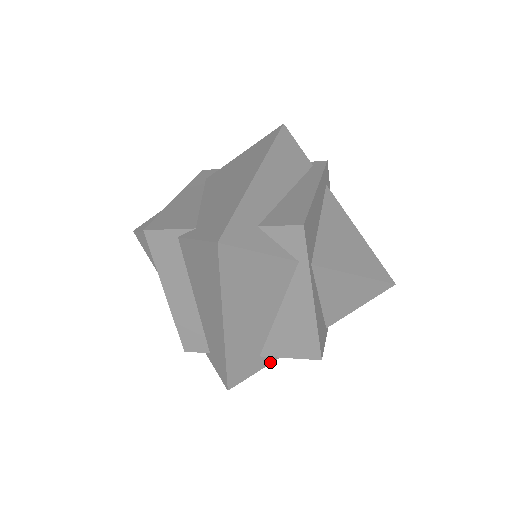
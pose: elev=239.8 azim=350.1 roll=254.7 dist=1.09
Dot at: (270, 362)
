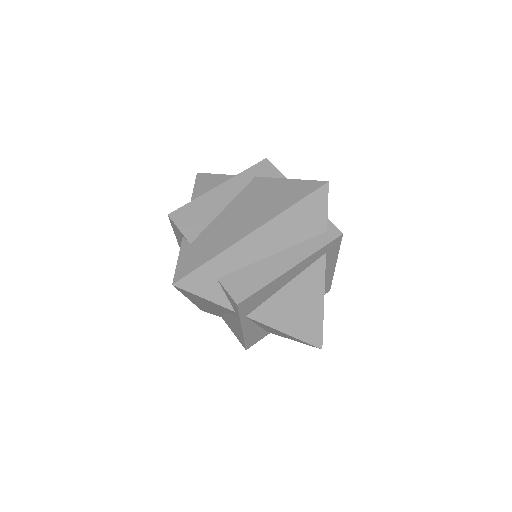
Dot at: occluded
